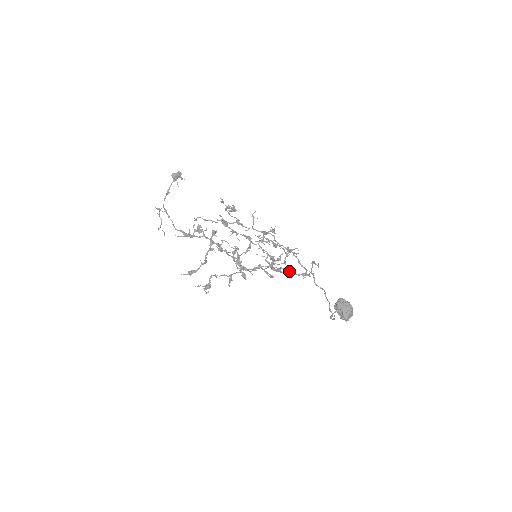
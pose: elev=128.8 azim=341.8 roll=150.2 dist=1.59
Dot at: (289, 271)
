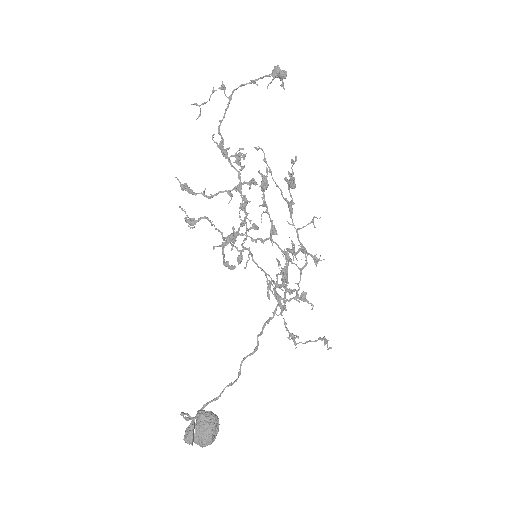
Dot at: occluded
